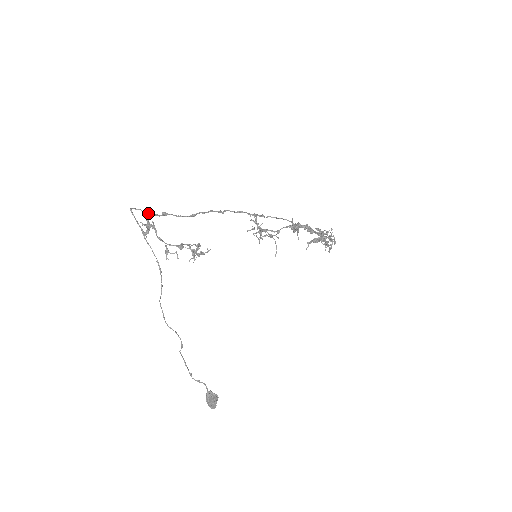
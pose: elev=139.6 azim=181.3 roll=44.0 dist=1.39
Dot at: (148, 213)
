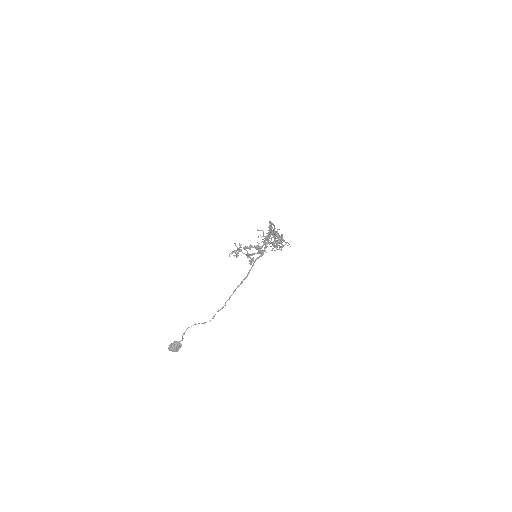
Dot at: occluded
